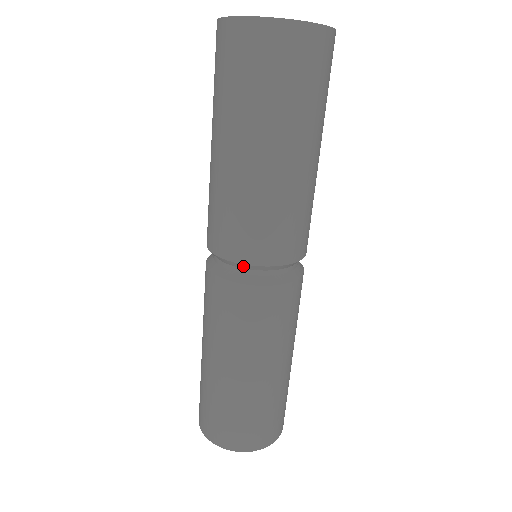
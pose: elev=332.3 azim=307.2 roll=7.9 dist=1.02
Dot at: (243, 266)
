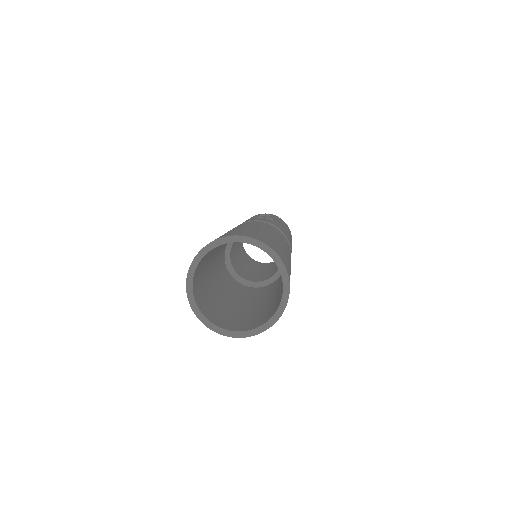
Dot at: occluded
